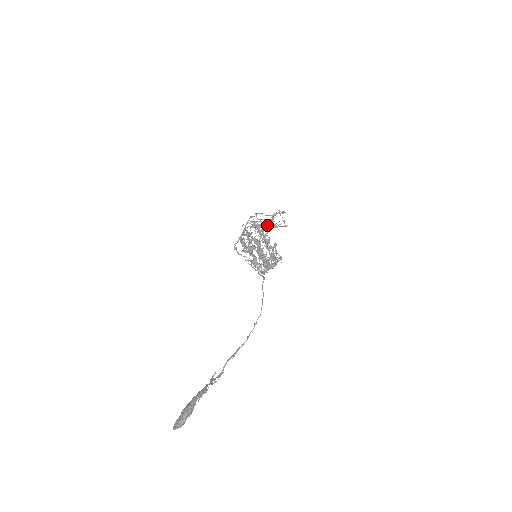
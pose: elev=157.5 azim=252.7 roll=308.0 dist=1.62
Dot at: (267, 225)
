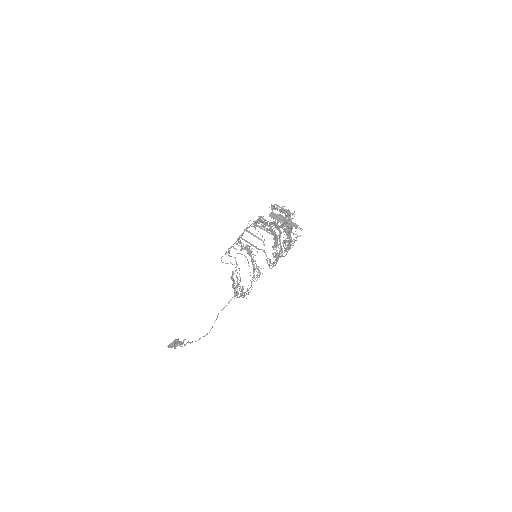
Dot at: (283, 222)
